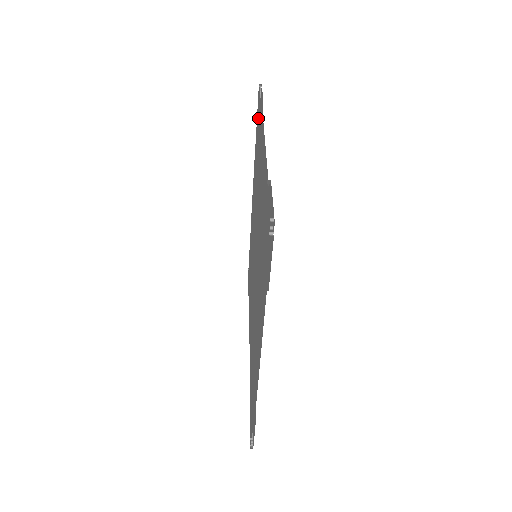
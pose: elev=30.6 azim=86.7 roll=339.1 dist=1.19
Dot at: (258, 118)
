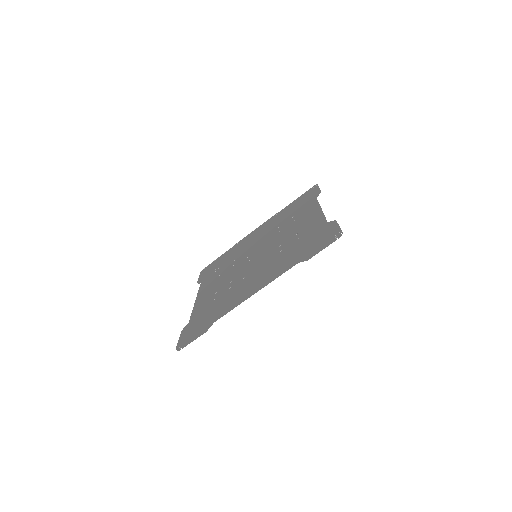
Dot at: (307, 197)
